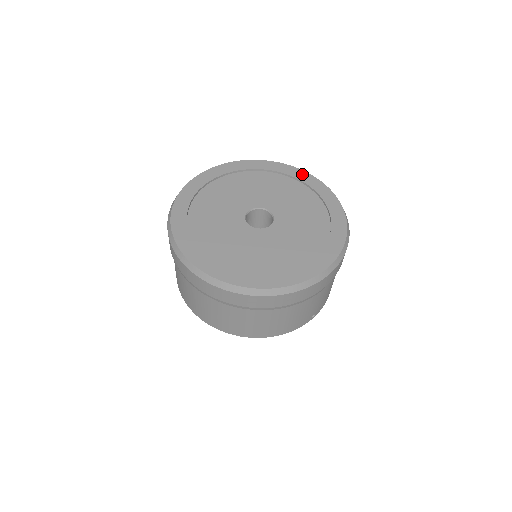
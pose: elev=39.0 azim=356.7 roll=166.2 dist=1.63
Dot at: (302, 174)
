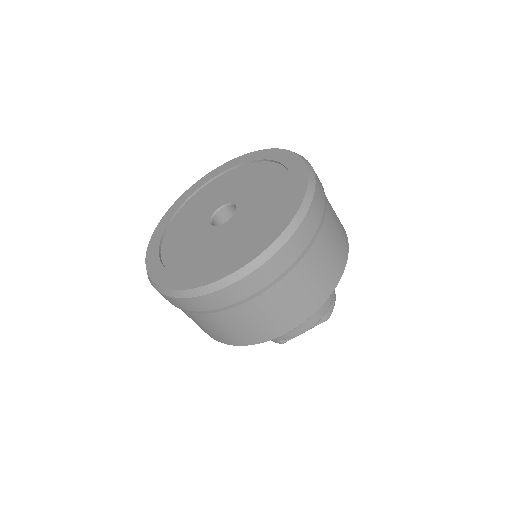
Dot at: (201, 181)
